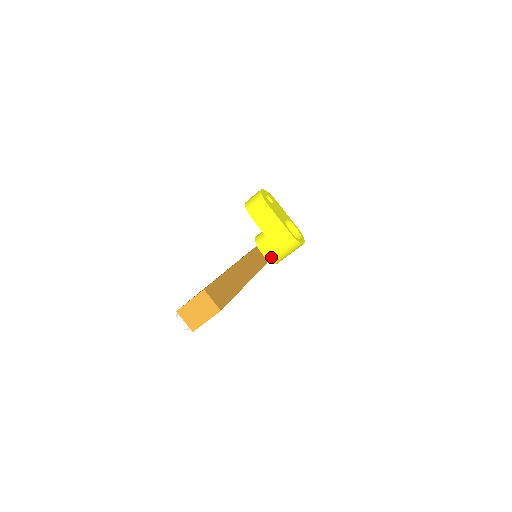
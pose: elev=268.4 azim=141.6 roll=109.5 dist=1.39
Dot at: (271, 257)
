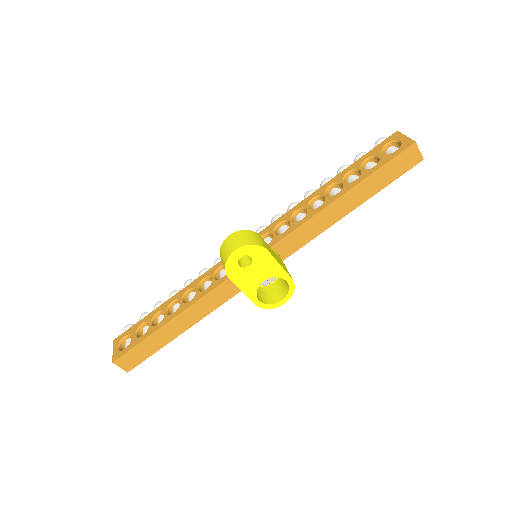
Dot at: occluded
